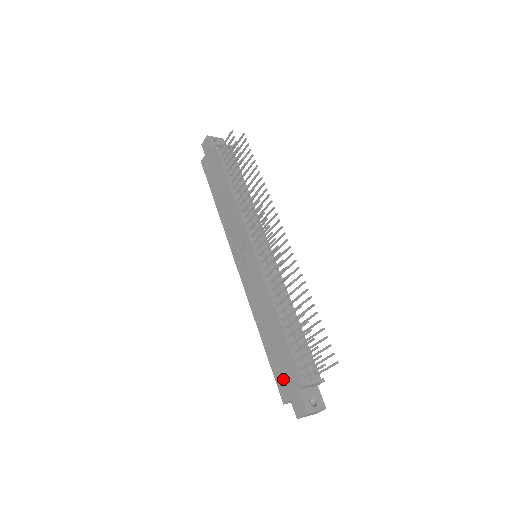
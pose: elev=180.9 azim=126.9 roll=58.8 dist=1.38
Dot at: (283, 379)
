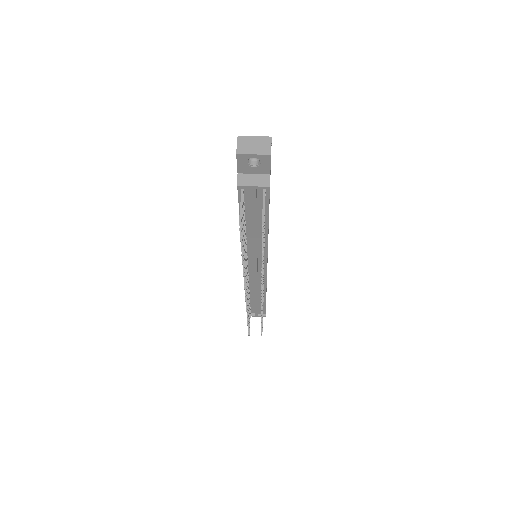
Dot at: occluded
